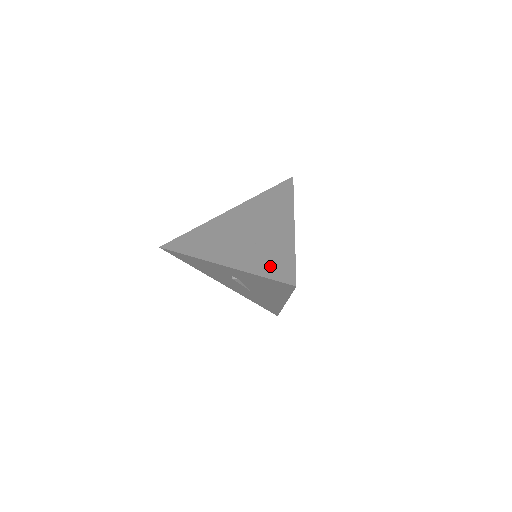
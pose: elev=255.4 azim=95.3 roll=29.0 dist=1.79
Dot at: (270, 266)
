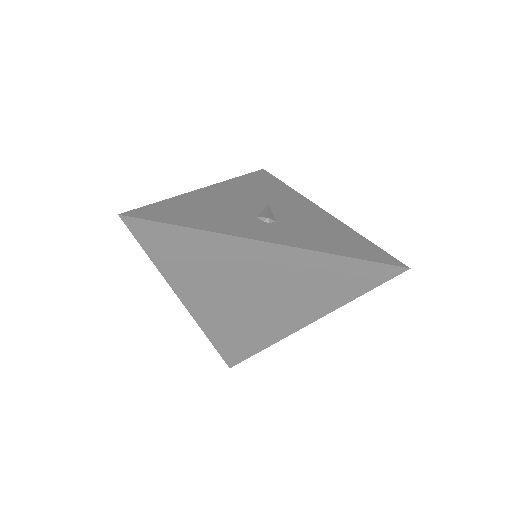
Dot at: (230, 343)
